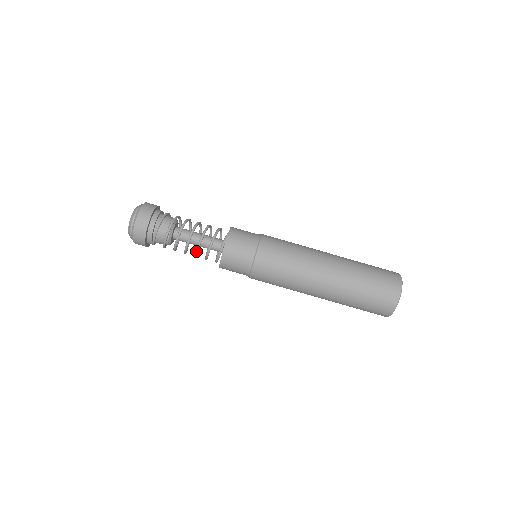
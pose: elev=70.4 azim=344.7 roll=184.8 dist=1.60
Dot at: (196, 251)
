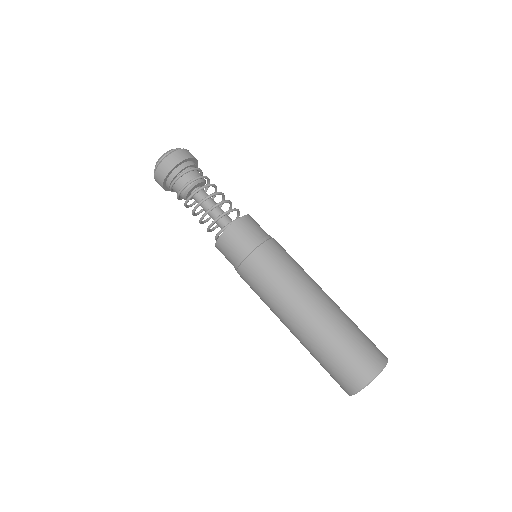
Dot at: (206, 212)
